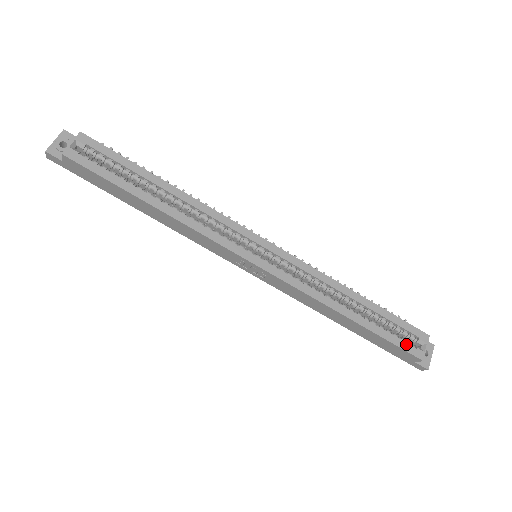
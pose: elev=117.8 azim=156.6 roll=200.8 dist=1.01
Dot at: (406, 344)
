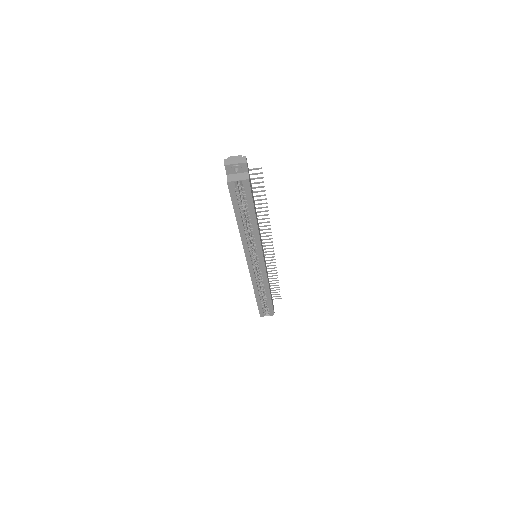
Dot at: (262, 311)
